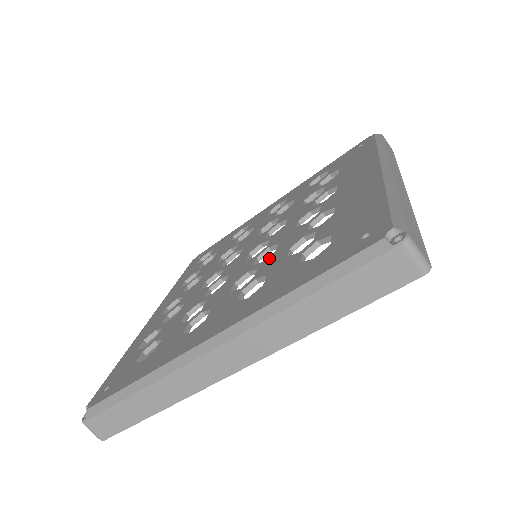
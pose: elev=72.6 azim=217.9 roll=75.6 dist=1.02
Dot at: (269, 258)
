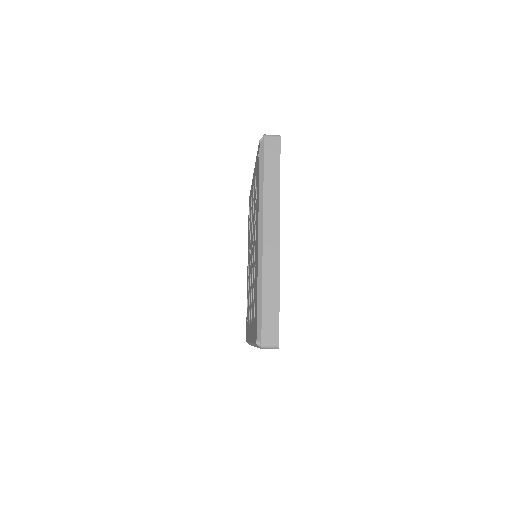
Dot at: (252, 287)
